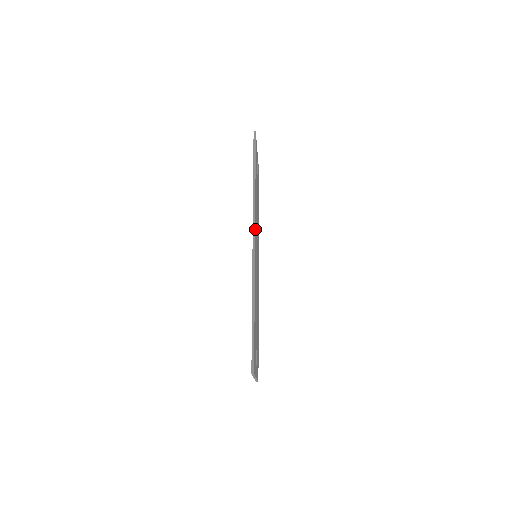
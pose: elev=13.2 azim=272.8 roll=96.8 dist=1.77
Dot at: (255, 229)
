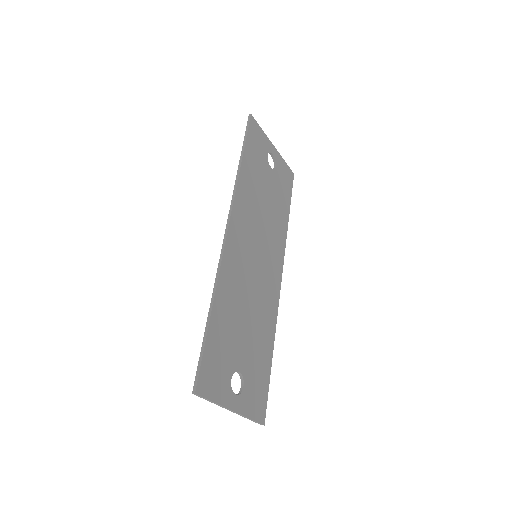
Dot at: (235, 216)
